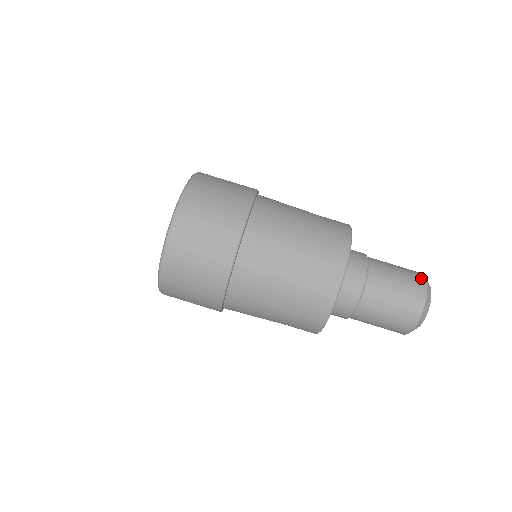
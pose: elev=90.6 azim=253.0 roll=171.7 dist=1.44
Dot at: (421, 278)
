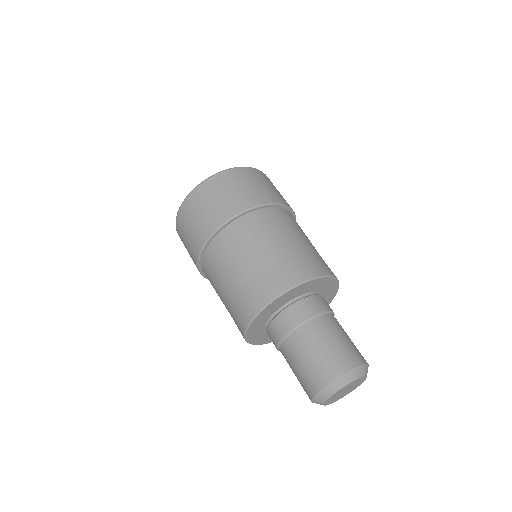
Dot at: occluded
